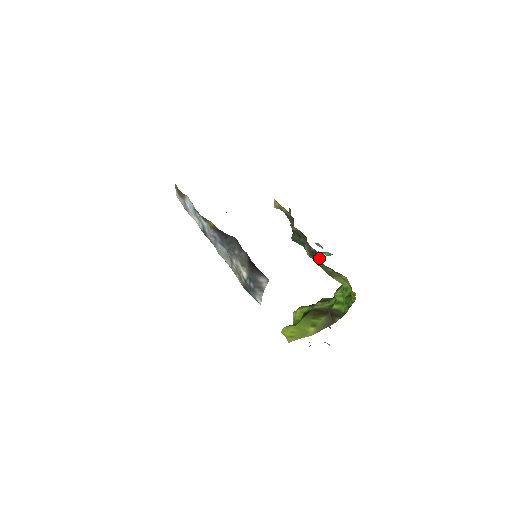
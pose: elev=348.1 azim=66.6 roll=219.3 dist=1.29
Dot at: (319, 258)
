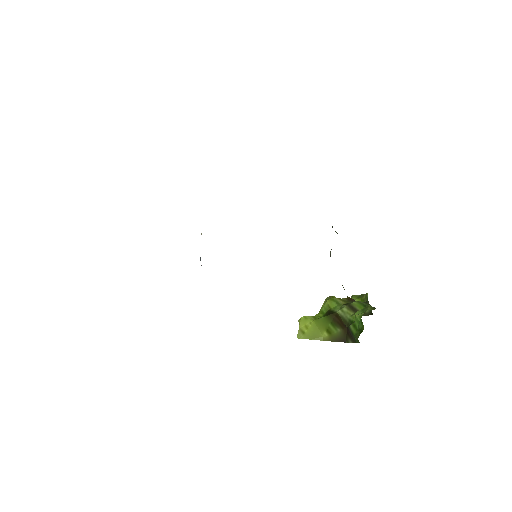
Dot at: occluded
